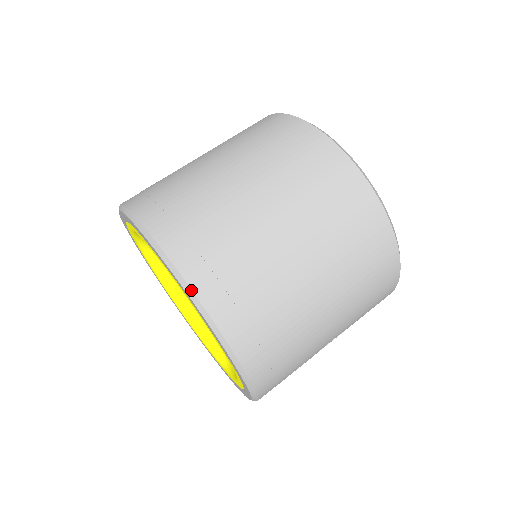
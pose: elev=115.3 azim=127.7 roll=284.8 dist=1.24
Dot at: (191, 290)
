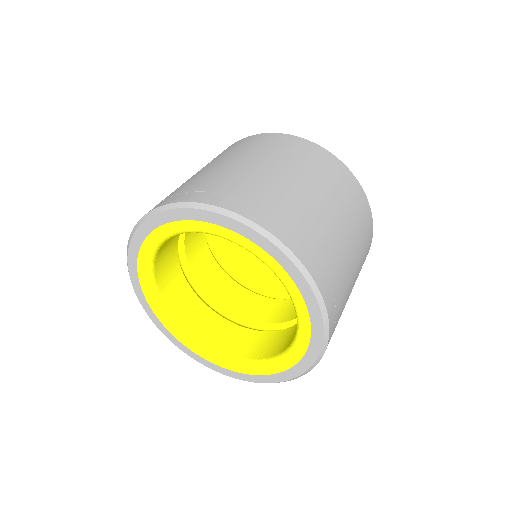
Dot at: (276, 238)
